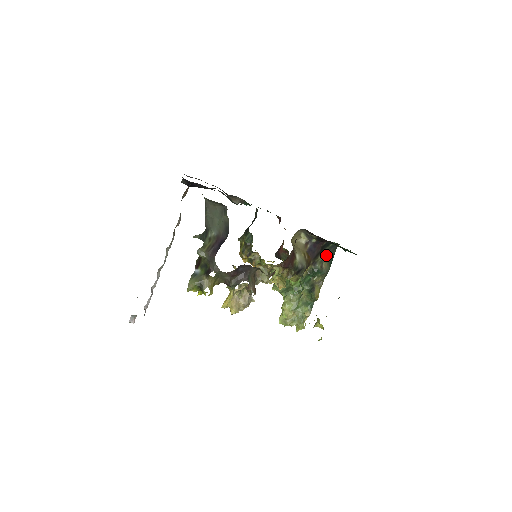
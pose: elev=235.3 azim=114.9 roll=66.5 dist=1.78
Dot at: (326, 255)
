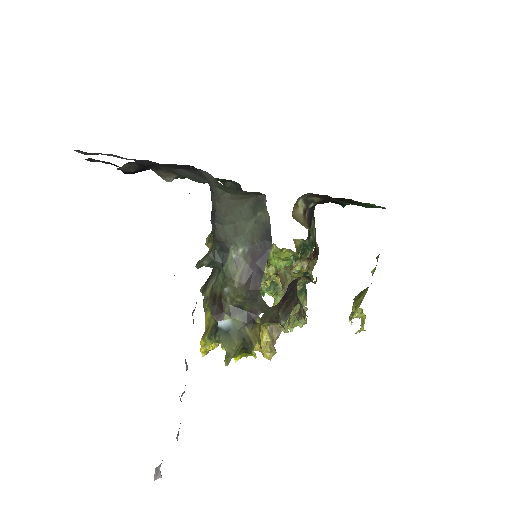
Dot at: (312, 219)
